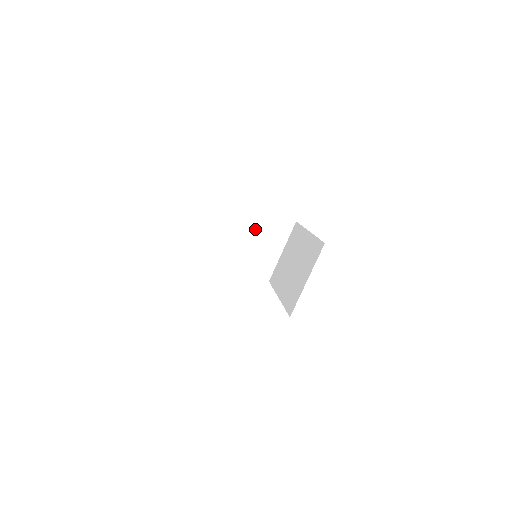
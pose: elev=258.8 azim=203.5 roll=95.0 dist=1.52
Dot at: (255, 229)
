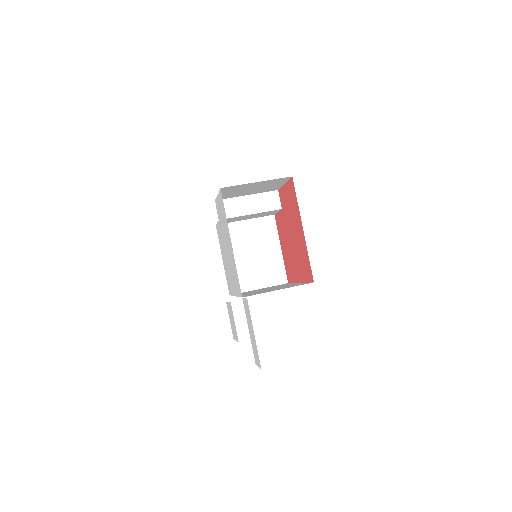
Dot at: (262, 256)
